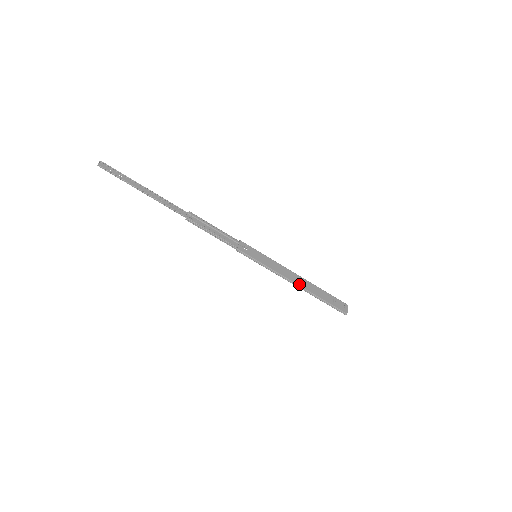
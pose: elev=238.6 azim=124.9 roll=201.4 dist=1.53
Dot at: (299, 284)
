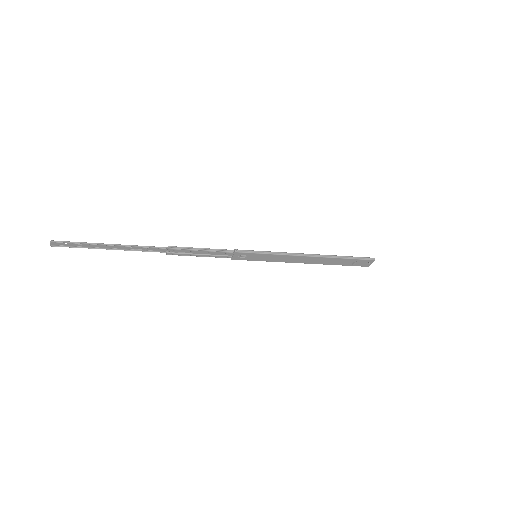
Dot at: (309, 263)
